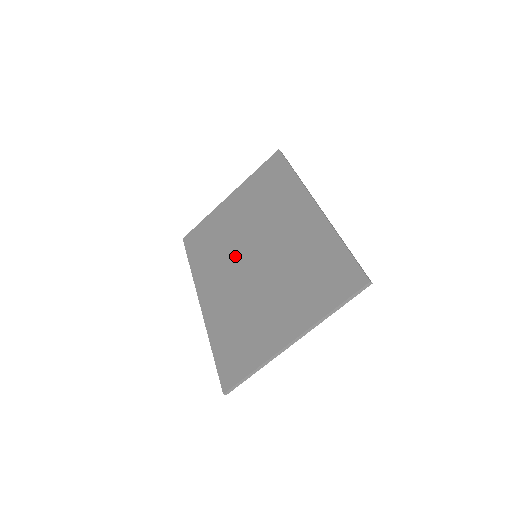
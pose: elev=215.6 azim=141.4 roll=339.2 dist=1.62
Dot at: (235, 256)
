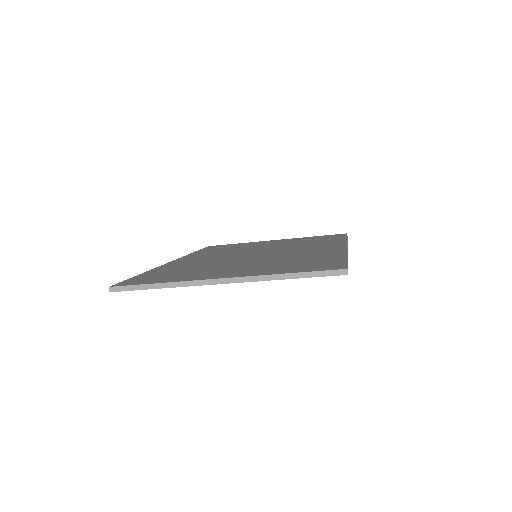
Dot at: (238, 252)
